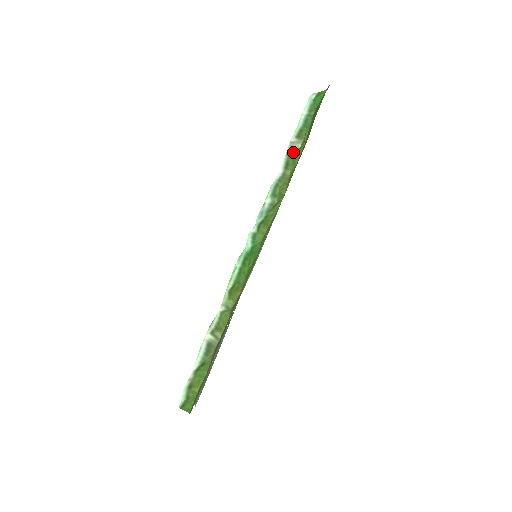
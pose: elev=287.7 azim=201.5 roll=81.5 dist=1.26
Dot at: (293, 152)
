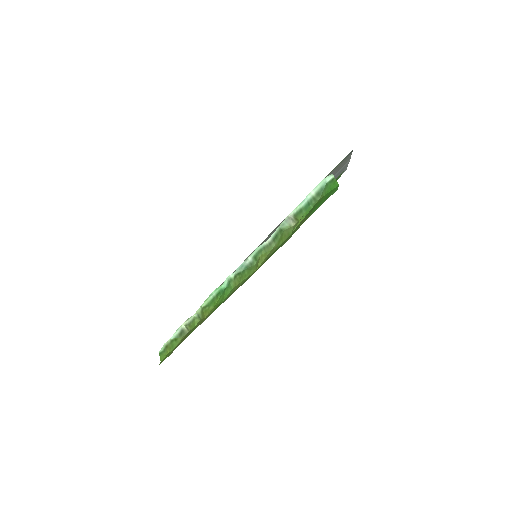
Dot at: (285, 228)
